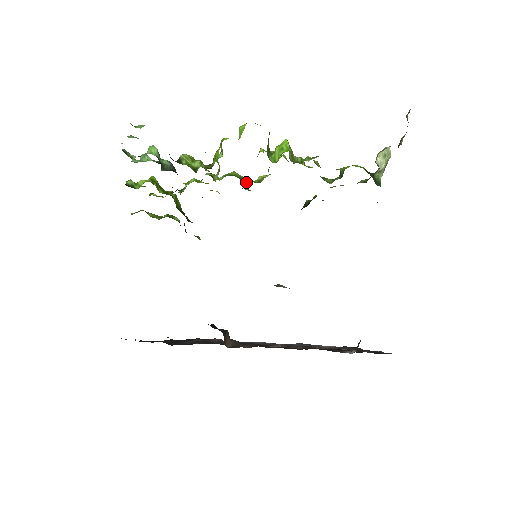
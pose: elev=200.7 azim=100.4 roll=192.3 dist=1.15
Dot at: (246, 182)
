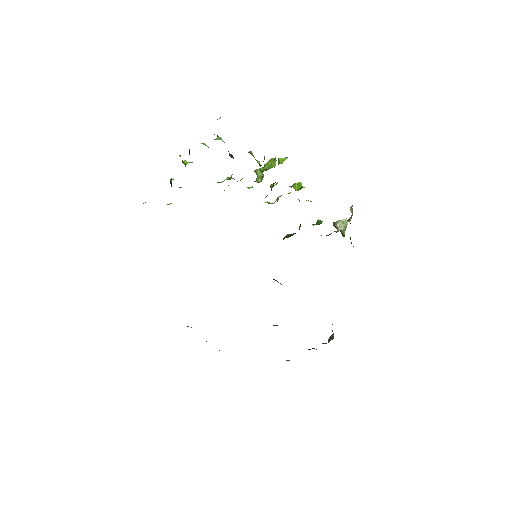
Dot at: occluded
